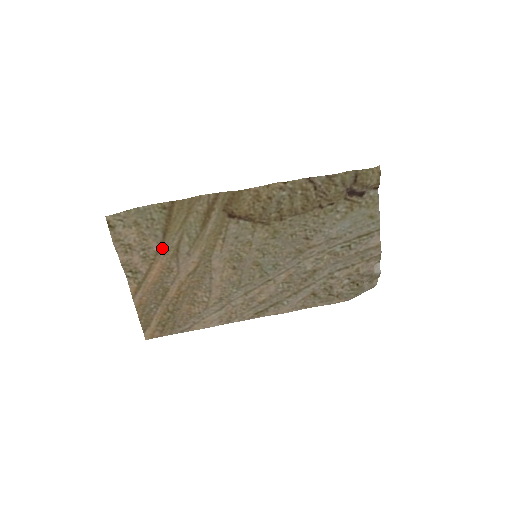
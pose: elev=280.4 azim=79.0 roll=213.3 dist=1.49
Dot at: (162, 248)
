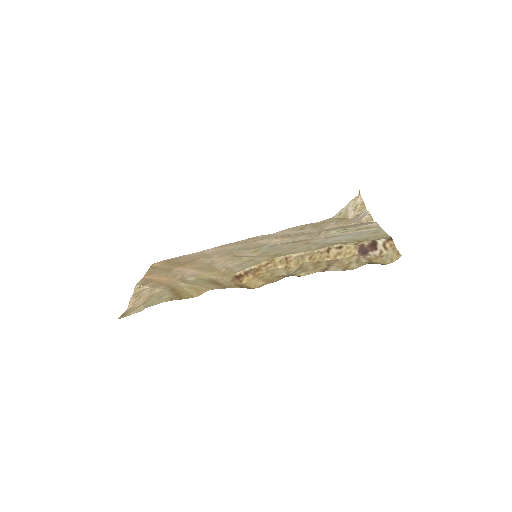
Dot at: (169, 285)
